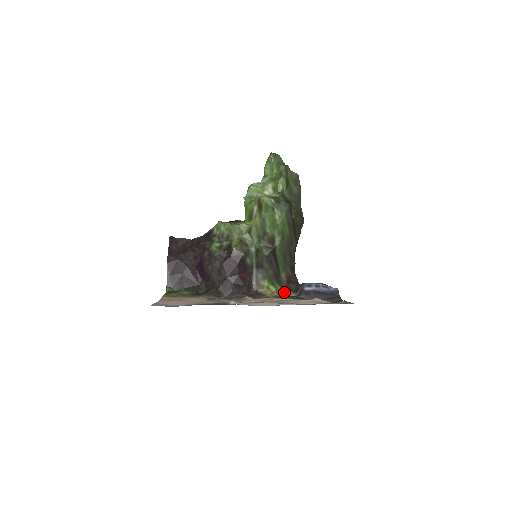
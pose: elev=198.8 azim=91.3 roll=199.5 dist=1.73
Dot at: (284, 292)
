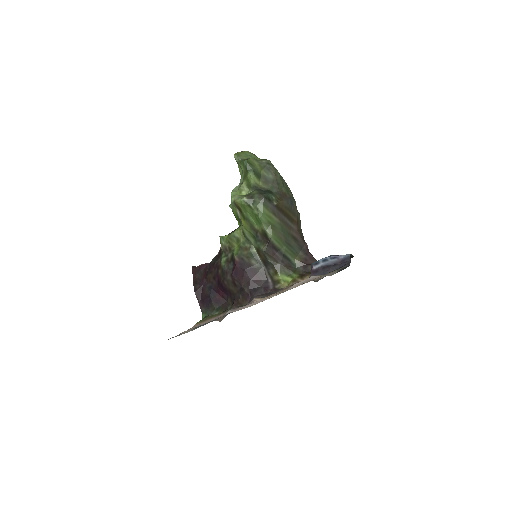
Dot at: (300, 278)
